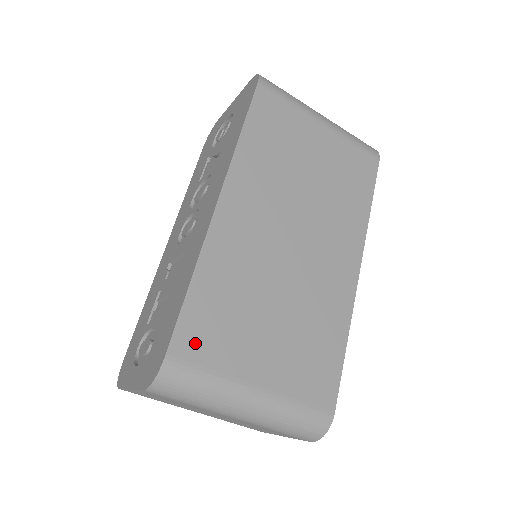
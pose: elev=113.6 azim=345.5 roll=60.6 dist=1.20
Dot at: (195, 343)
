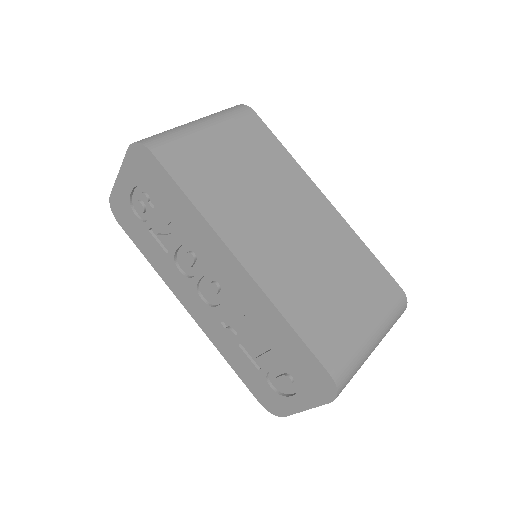
Dot at: (330, 349)
